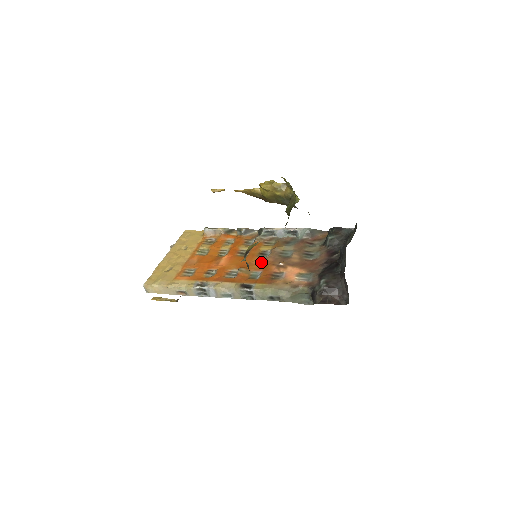
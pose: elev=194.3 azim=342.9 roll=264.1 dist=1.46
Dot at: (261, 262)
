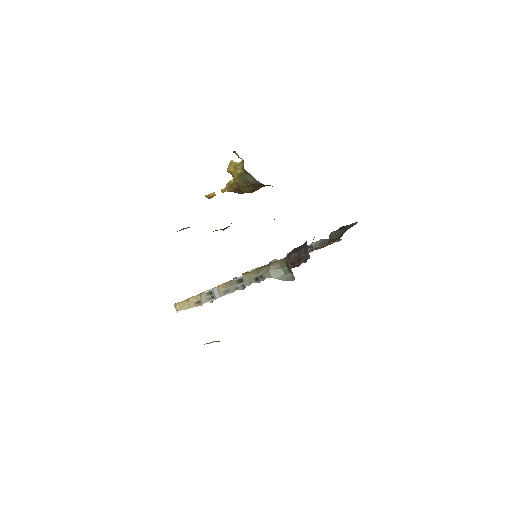
Dot at: occluded
